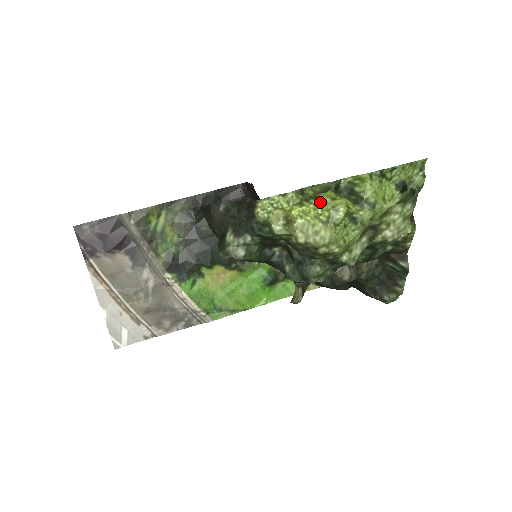
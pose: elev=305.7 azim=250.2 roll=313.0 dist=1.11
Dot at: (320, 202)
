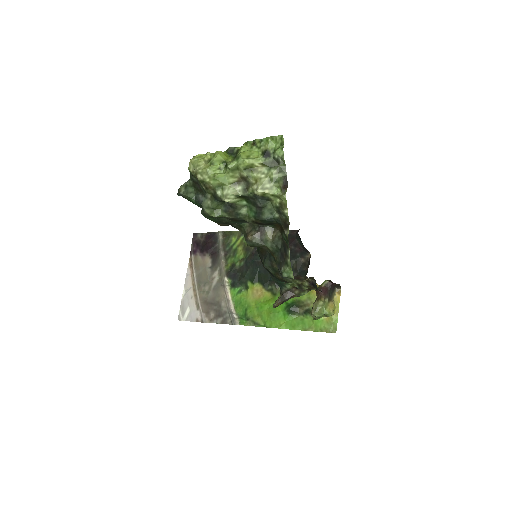
Dot at: (213, 154)
